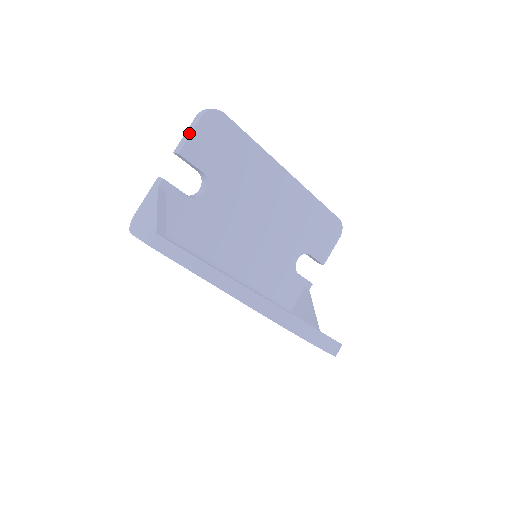
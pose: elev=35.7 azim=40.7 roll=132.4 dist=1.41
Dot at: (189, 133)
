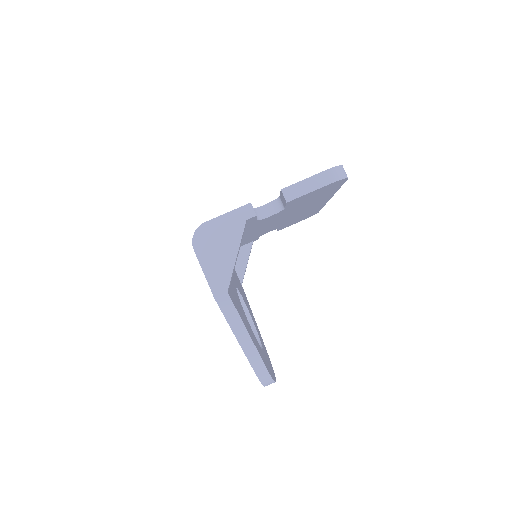
Dot at: (310, 188)
